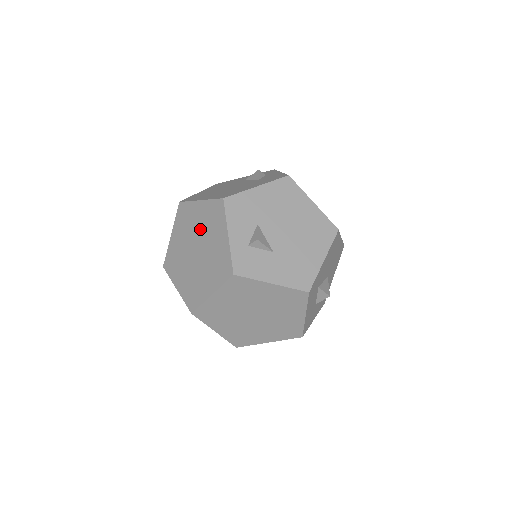
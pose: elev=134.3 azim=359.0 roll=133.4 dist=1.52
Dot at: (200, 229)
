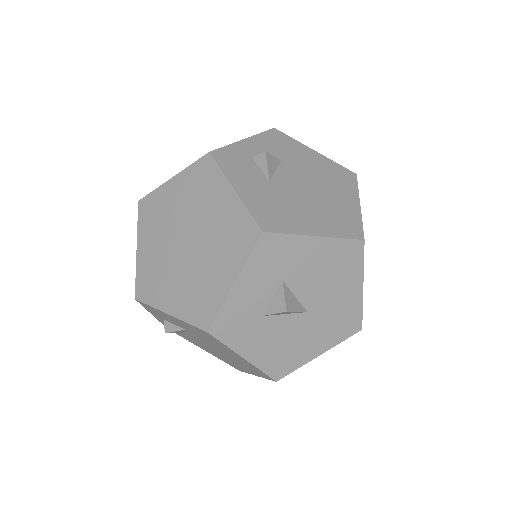
Dot at: occluded
